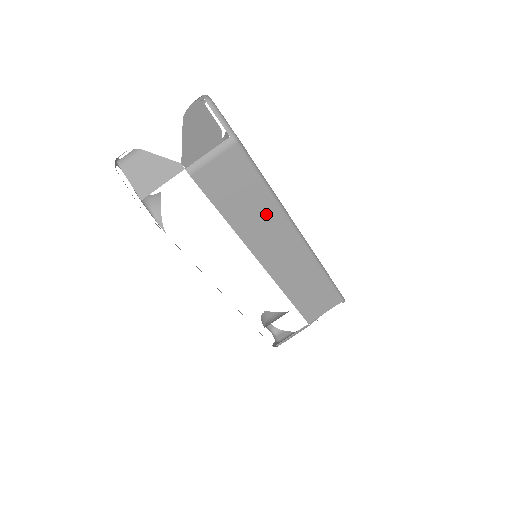
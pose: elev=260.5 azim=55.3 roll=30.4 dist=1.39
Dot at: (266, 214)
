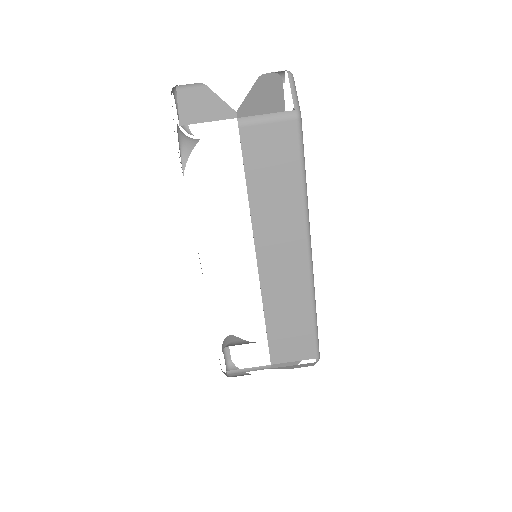
Dot at: (289, 211)
